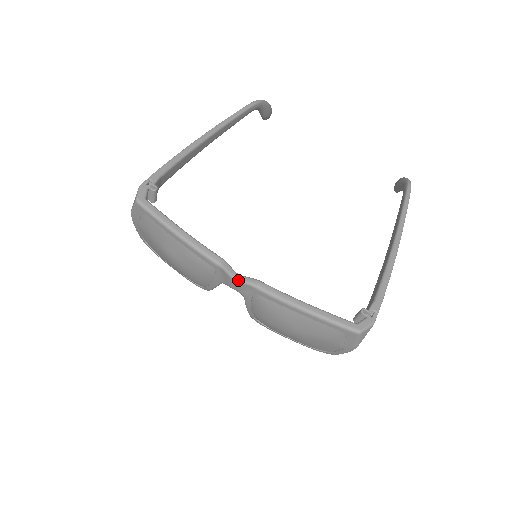
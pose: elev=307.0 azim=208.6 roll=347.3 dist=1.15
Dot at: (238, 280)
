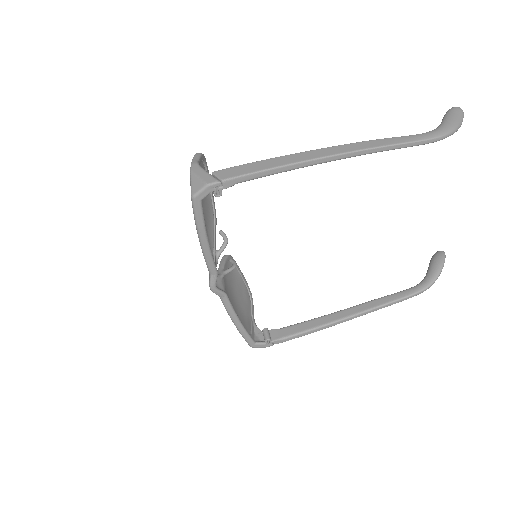
Dot at: (212, 291)
